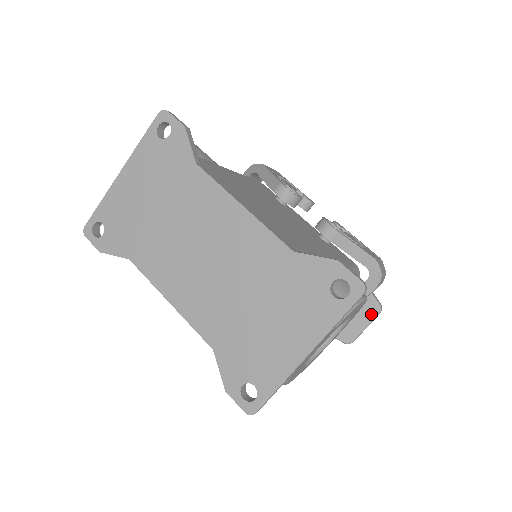
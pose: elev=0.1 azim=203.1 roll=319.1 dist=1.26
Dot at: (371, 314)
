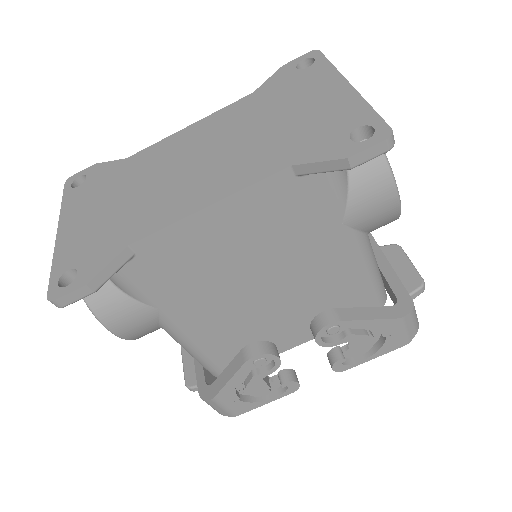
Dot at: (398, 253)
